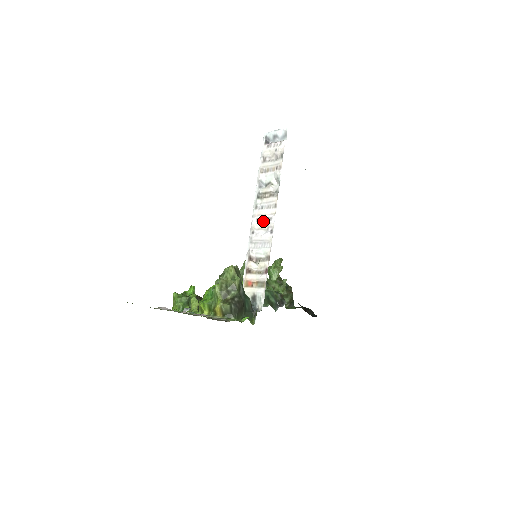
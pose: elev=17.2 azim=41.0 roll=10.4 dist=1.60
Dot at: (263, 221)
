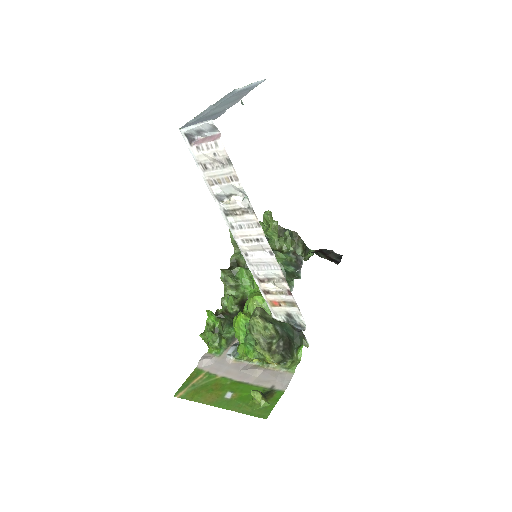
Dot at: (252, 243)
